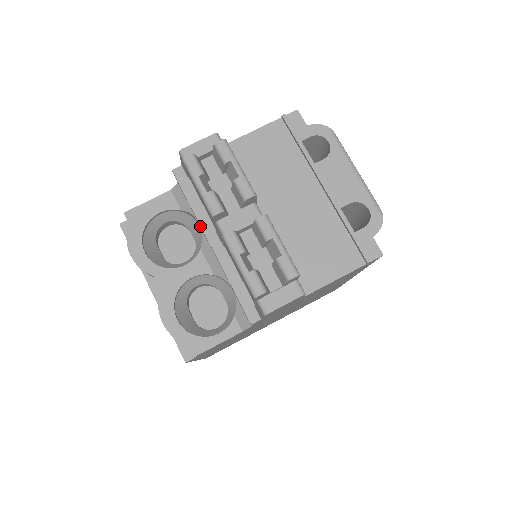
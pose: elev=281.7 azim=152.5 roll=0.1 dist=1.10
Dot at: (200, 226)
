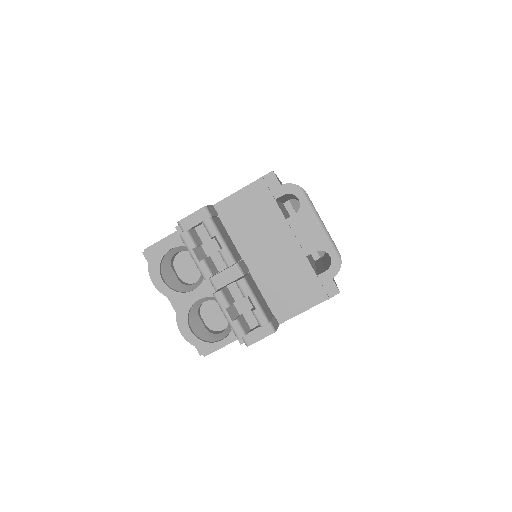
Dot at: occluded
